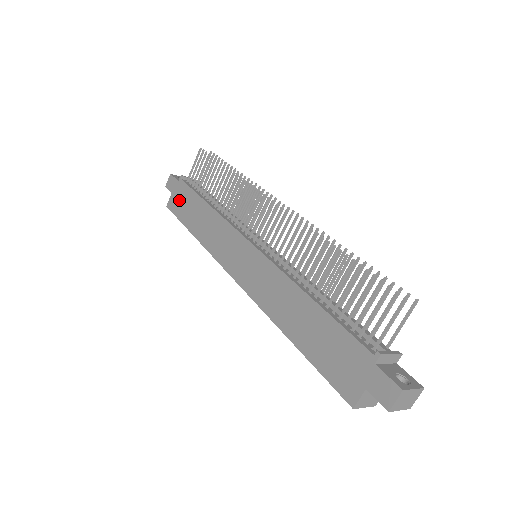
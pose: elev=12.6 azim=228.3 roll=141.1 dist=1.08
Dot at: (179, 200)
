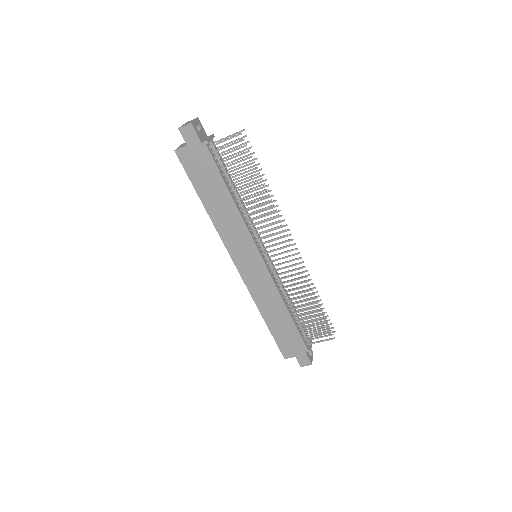
Dot at: (196, 163)
